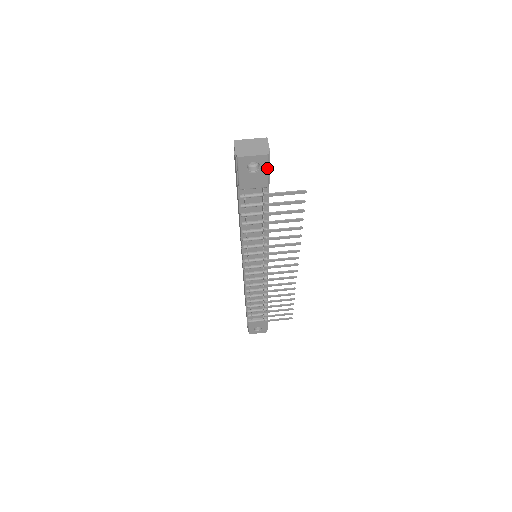
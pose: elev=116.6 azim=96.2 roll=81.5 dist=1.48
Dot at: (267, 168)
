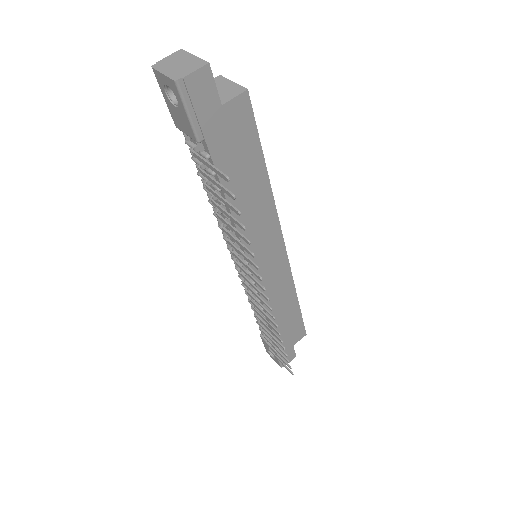
Dot at: (184, 106)
